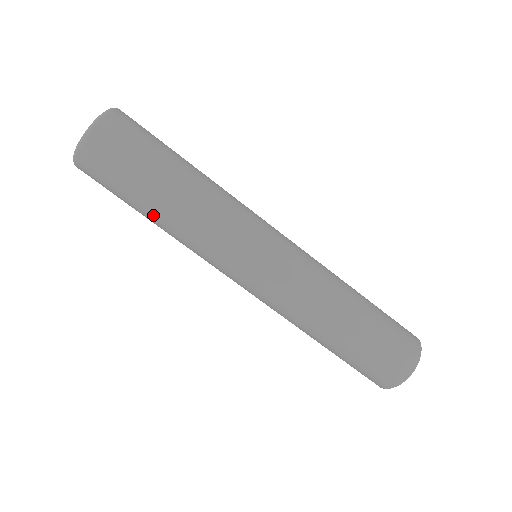
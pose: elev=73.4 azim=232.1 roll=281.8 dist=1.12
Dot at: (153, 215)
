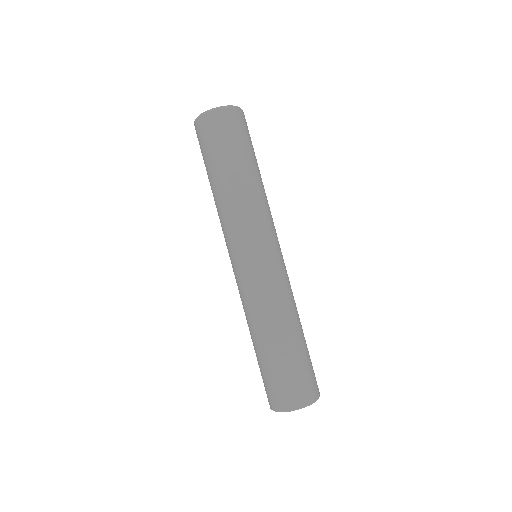
Dot at: (211, 186)
